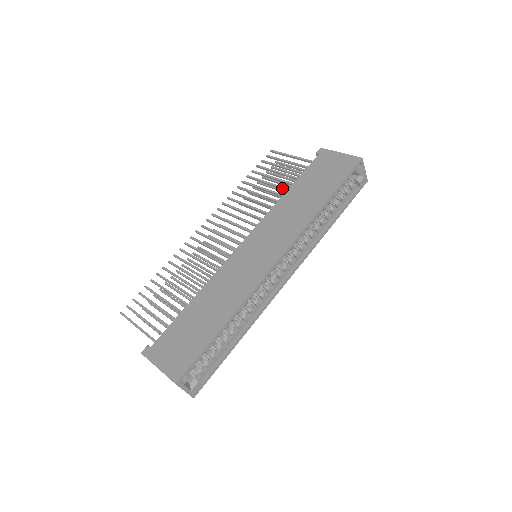
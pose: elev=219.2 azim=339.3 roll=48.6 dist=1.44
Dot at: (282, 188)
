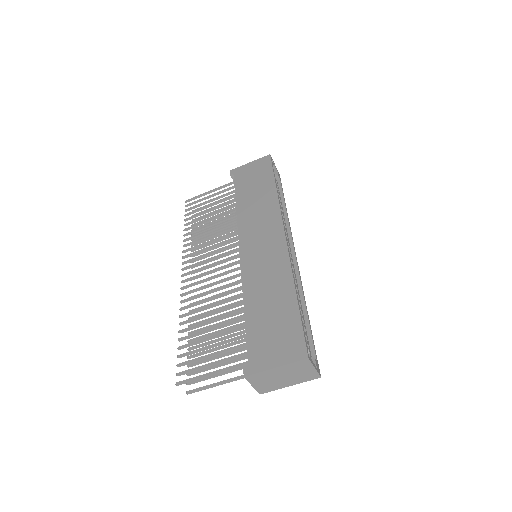
Dot at: (227, 208)
